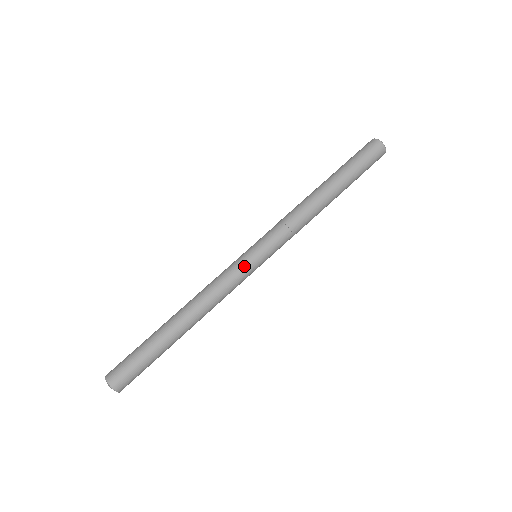
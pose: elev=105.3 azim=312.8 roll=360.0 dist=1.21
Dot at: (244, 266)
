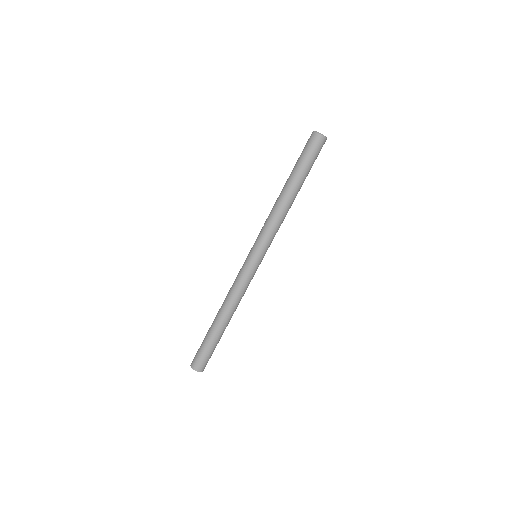
Dot at: occluded
